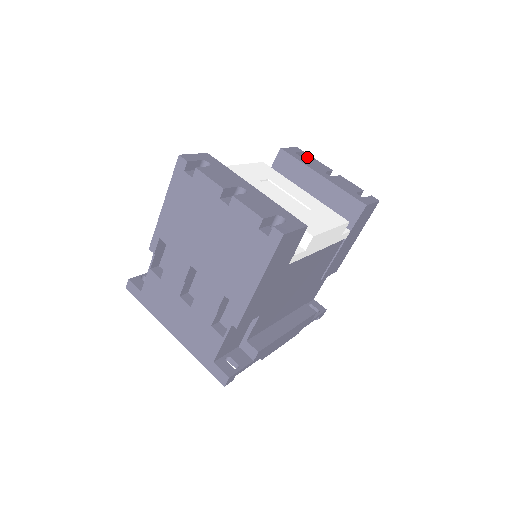
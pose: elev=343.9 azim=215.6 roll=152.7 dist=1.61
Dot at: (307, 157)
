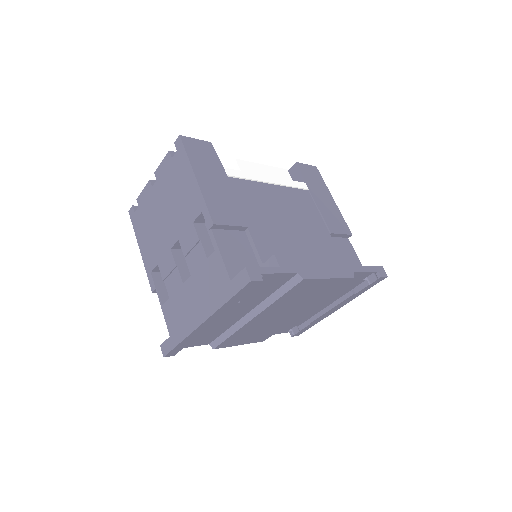
Dot at: occluded
